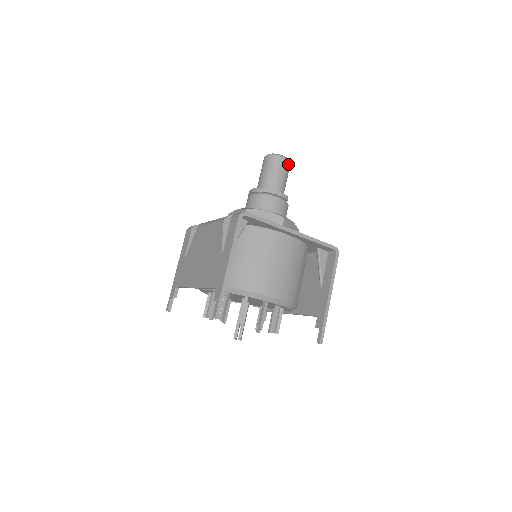
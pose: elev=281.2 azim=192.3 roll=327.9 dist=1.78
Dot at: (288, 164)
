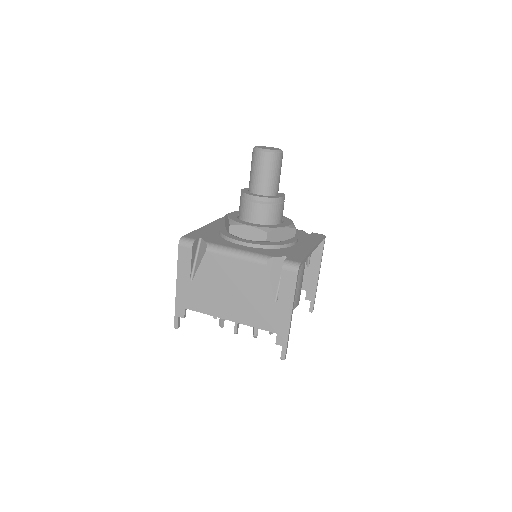
Dot at: occluded
